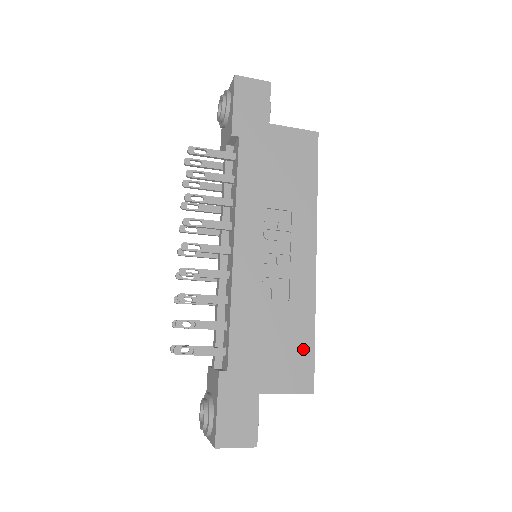
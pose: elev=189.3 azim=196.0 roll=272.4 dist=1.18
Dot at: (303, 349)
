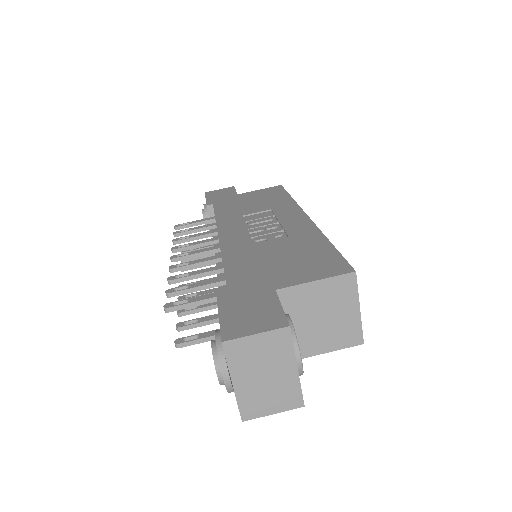
Dot at: (321, 253)
